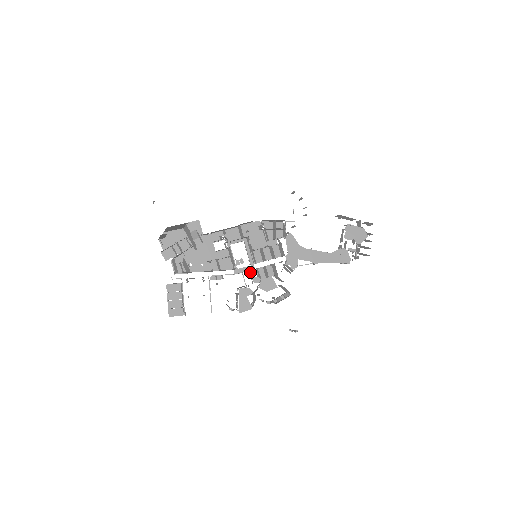
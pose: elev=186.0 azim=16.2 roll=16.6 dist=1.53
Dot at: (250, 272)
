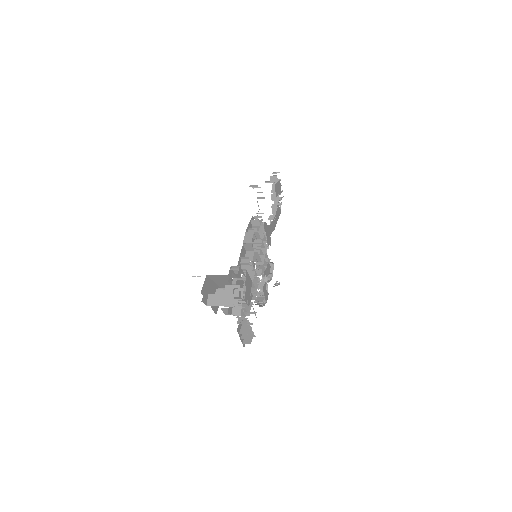
Dot at: (256, 270)
